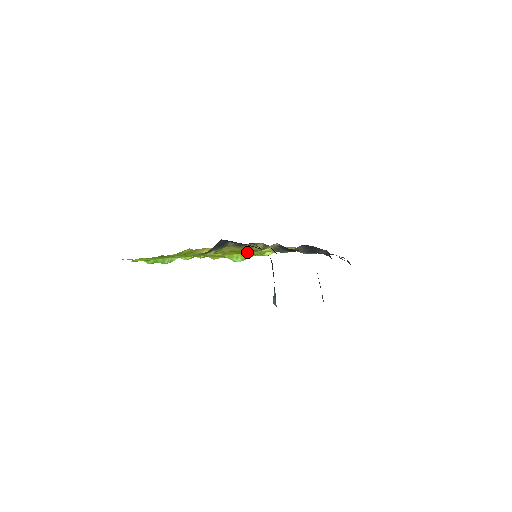
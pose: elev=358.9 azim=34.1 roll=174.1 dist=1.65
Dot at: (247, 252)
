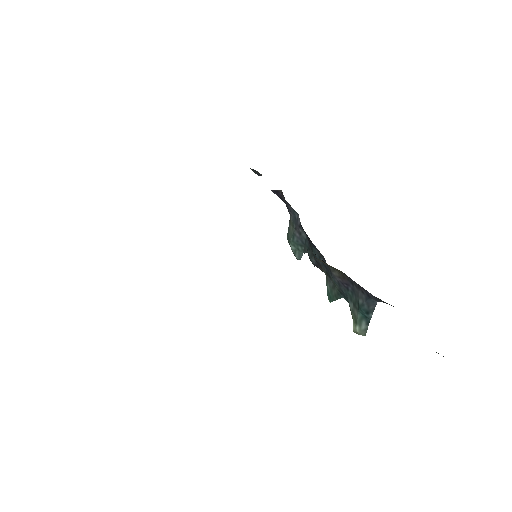
Dot at: occluded
